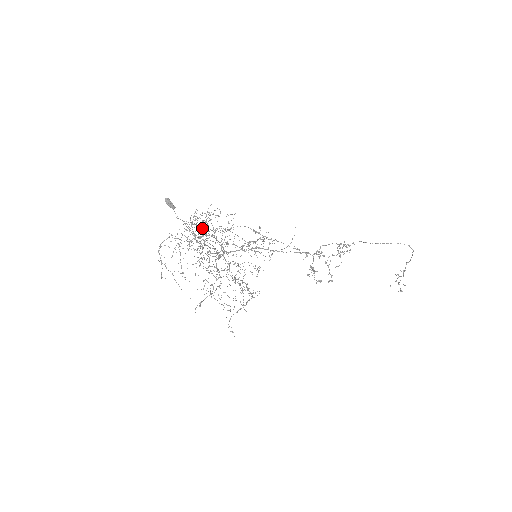
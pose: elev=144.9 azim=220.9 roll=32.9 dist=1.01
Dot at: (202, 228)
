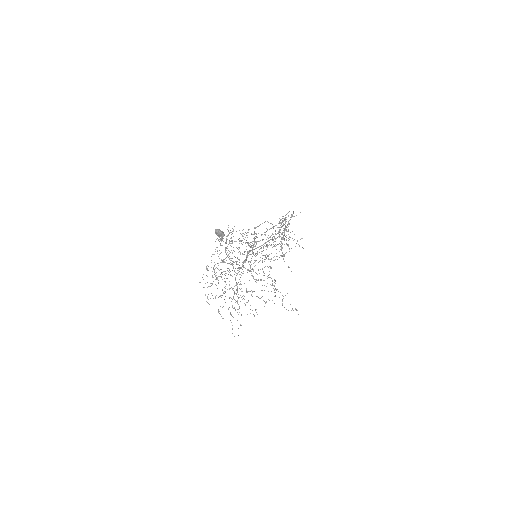
Dot at: occluded
